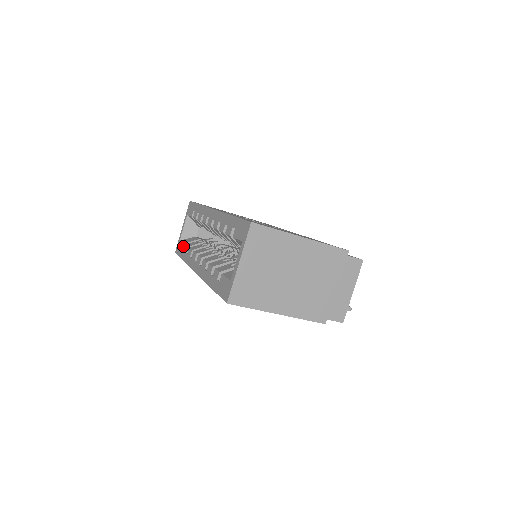
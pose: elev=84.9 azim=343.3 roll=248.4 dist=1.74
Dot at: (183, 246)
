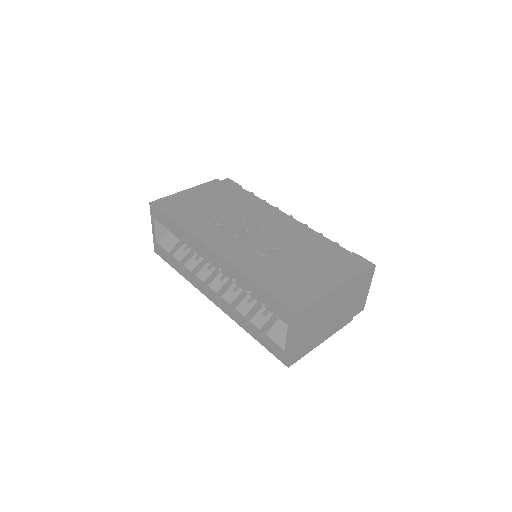
Dot at: (168, 255)
